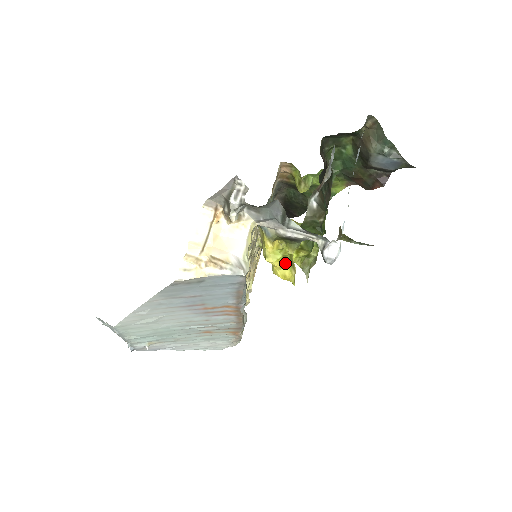
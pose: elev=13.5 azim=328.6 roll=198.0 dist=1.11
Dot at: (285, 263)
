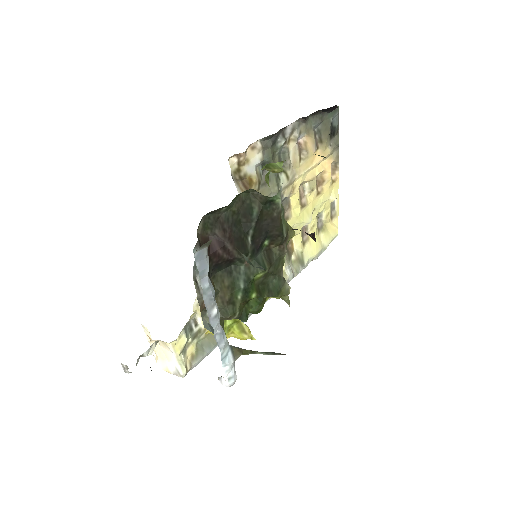
Dot at: (233, 332)
